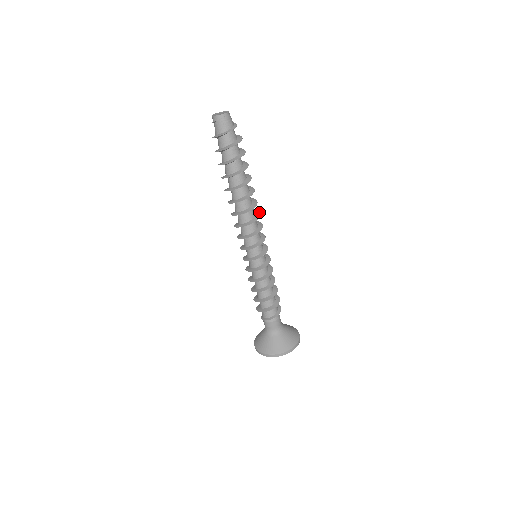
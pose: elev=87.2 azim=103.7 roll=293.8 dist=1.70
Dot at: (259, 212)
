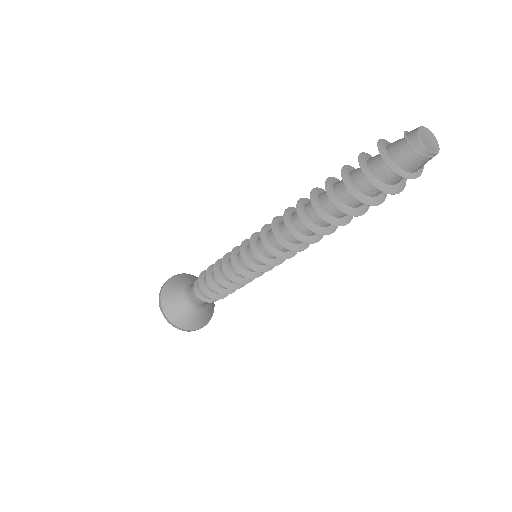
Dot at: occluded
